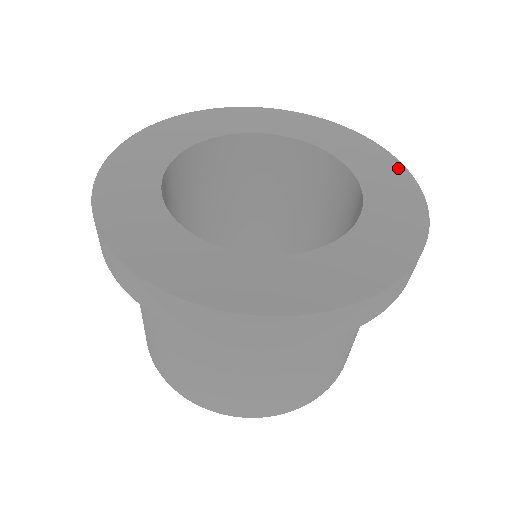
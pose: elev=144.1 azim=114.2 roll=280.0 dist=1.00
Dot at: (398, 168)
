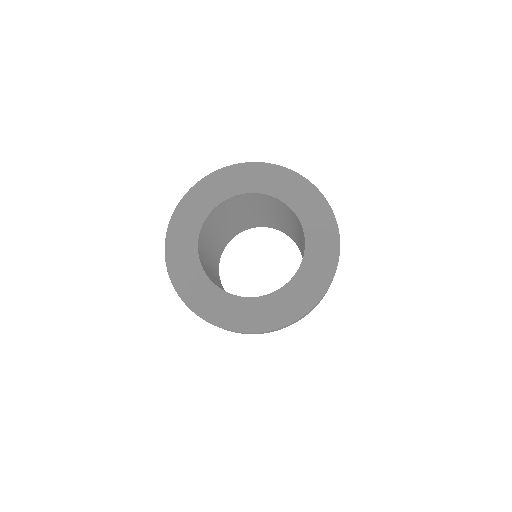
Dot at: (330, 273)
